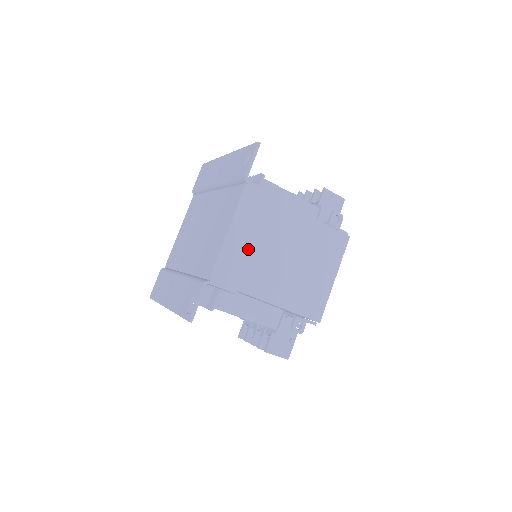
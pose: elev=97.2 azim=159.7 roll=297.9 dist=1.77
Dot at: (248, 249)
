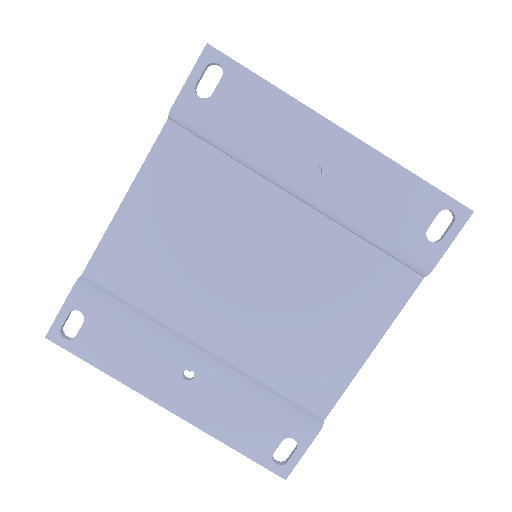
Dot at: occluded
